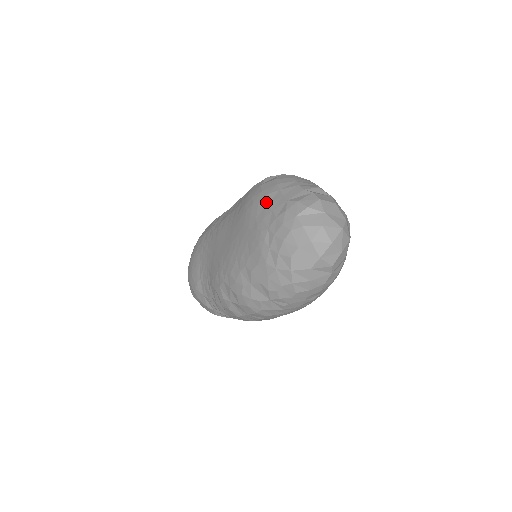
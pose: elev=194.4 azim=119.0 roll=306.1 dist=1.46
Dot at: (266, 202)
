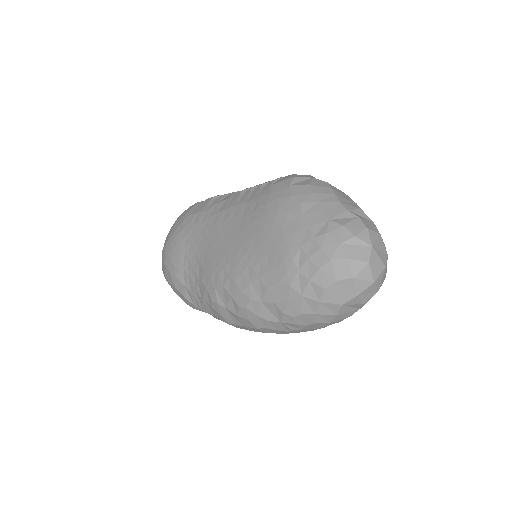
Dot at: (299, 213)
